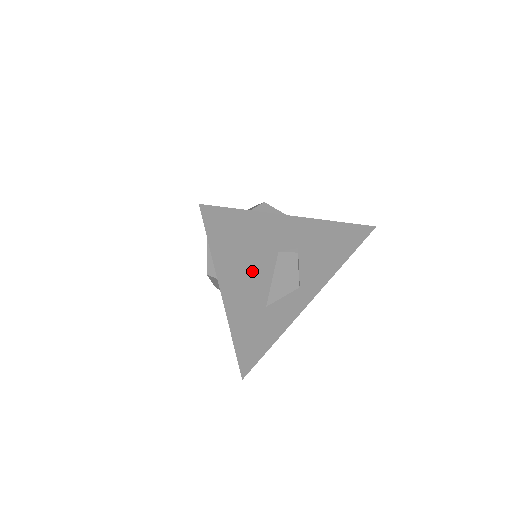
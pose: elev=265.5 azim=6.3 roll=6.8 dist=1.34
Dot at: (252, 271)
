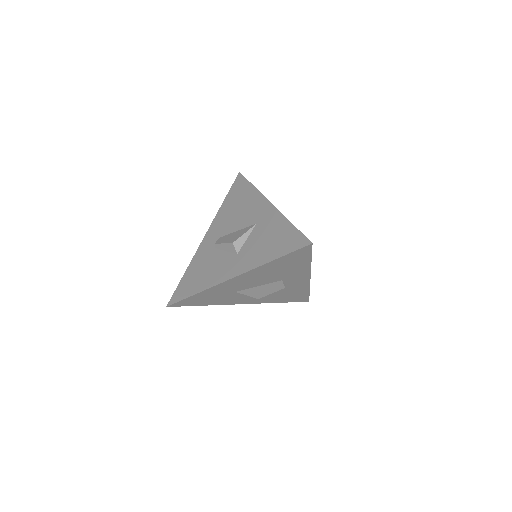
Dot at: (264, 277)
